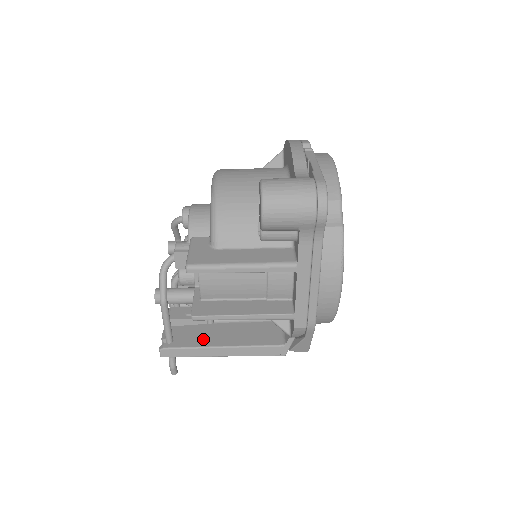
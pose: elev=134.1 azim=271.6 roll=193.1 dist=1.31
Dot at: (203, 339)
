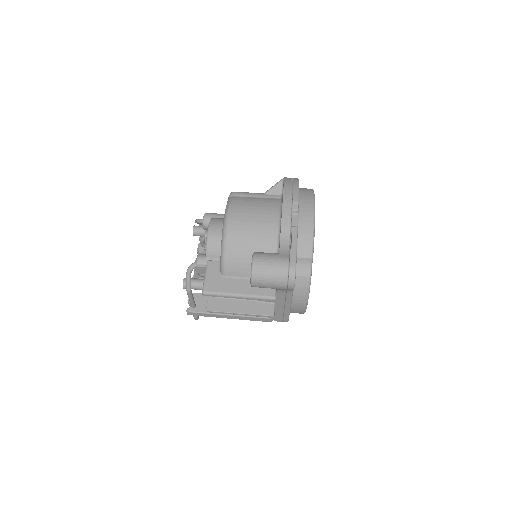
Dot at: occluded
